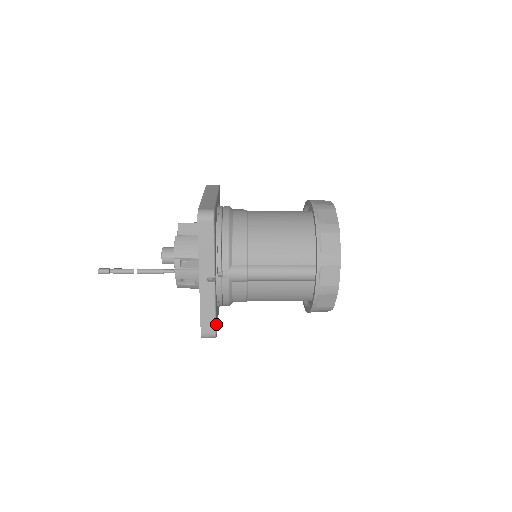
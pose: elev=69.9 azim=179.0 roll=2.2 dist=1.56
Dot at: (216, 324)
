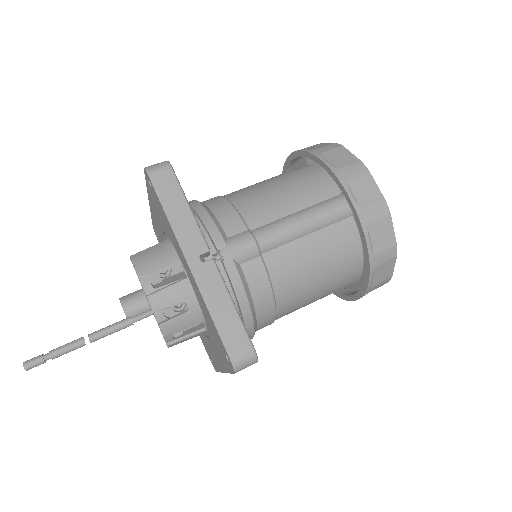
Dot at: occluded
